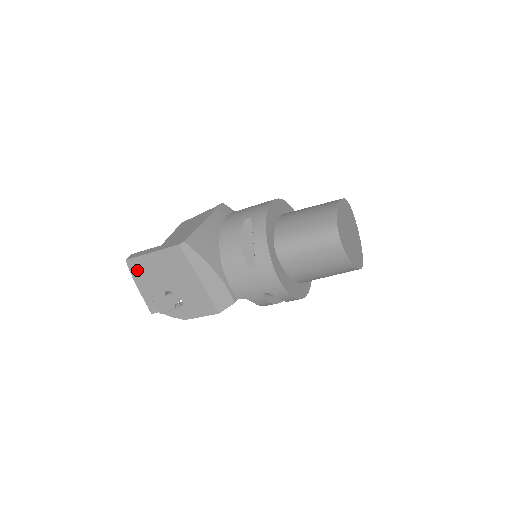
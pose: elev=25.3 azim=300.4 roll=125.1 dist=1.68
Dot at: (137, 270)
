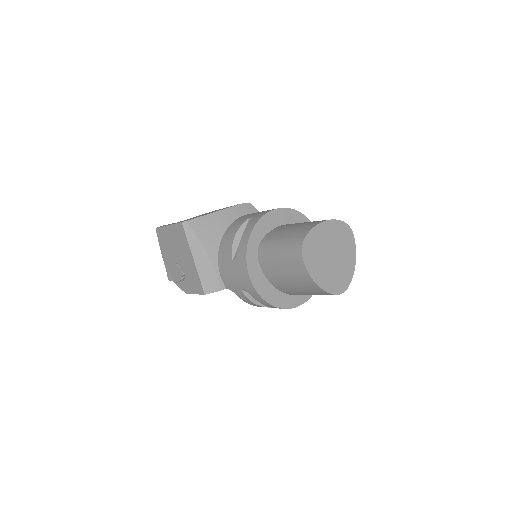
Dot at: (161, 239)
